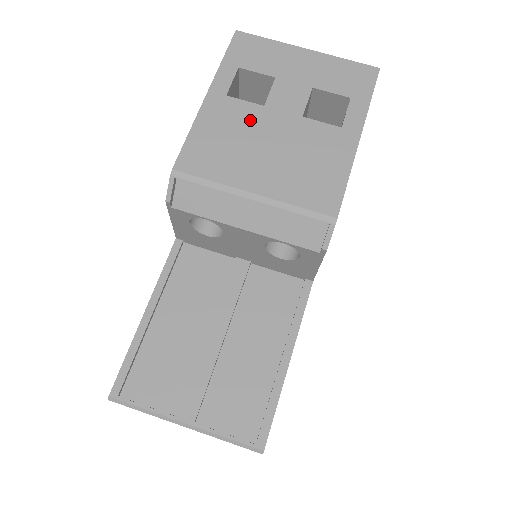
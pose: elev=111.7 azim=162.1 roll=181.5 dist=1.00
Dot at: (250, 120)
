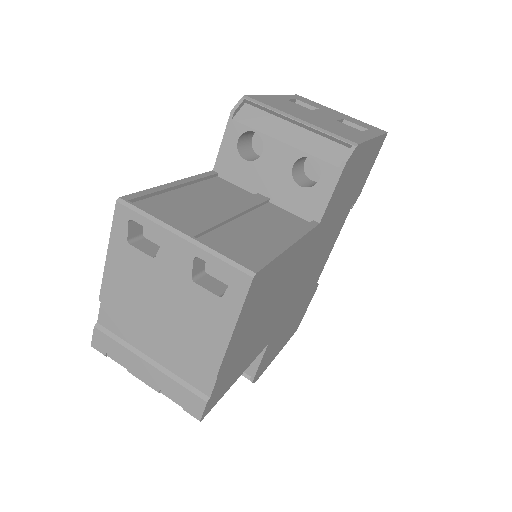
Dot at: (301, 108)
